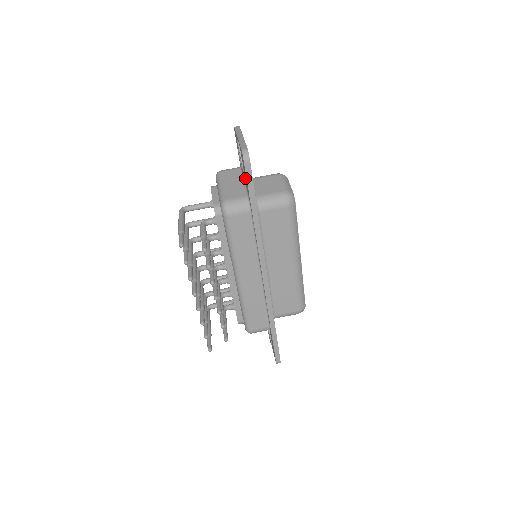
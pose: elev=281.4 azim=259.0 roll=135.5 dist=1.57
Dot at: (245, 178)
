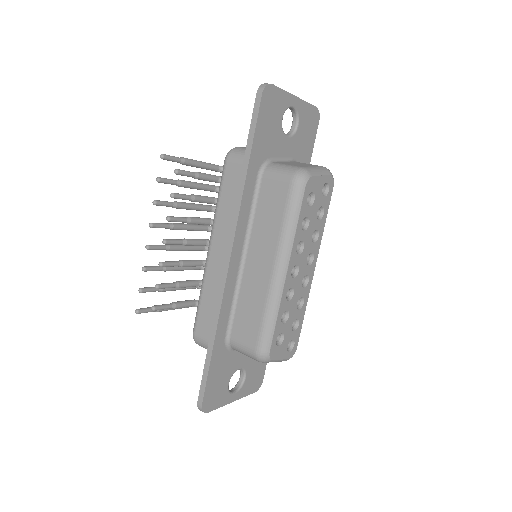
Dot at: occluded
